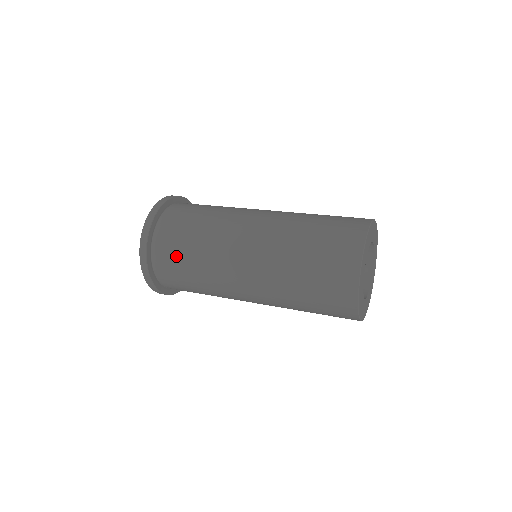
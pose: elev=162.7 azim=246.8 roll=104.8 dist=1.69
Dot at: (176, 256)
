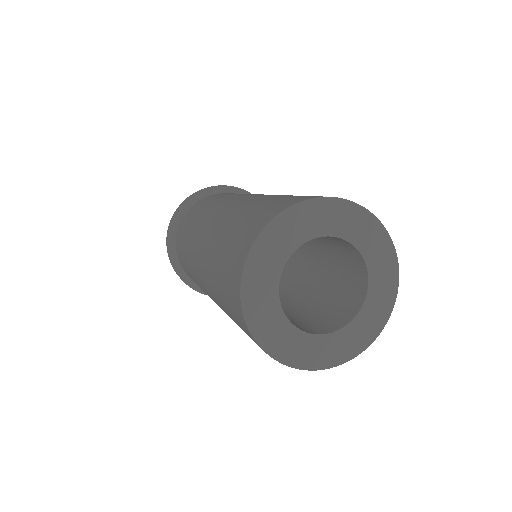
Dot at: occluded
